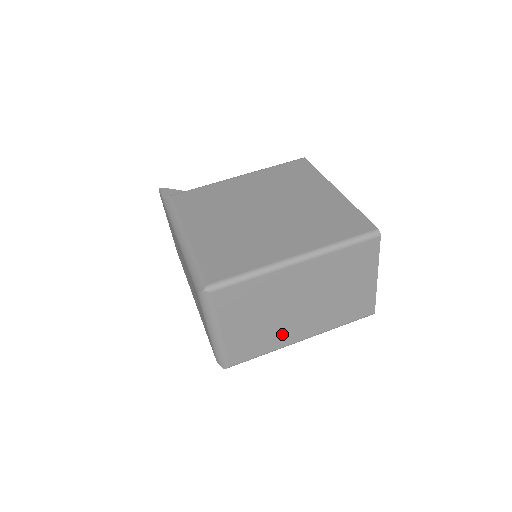
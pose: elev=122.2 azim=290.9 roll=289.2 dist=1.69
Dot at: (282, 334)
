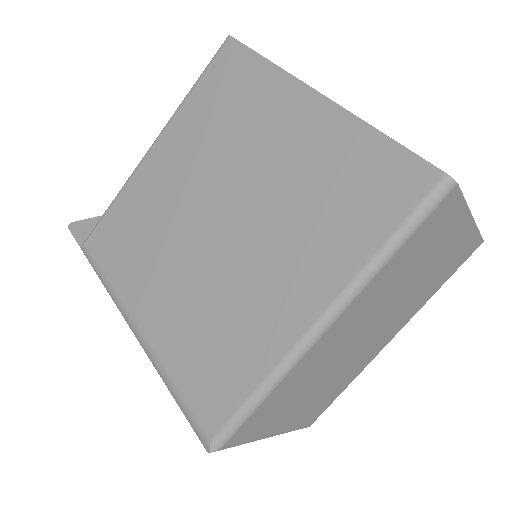
Dot at: (358, 364)
